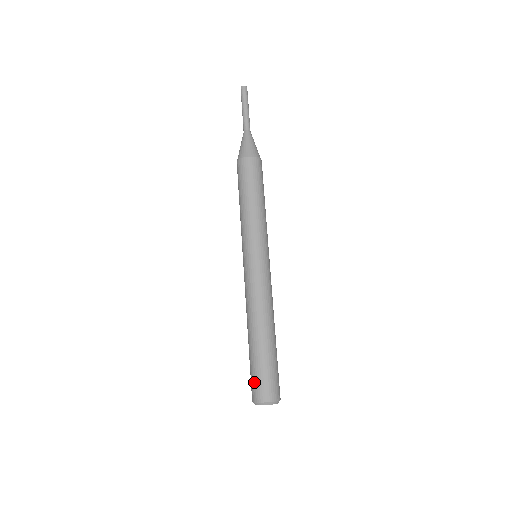
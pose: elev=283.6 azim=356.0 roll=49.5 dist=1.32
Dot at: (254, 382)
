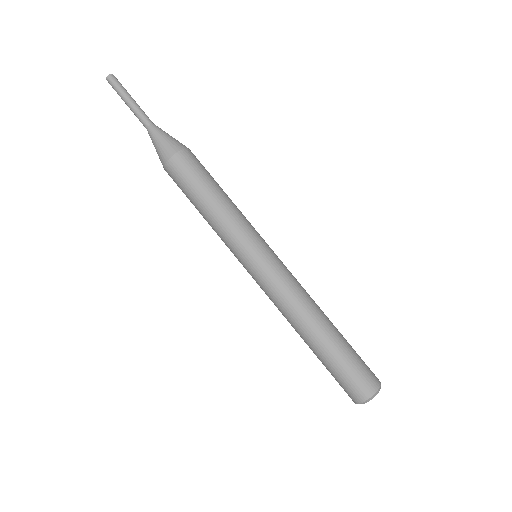
Dot at: (340, 385)
